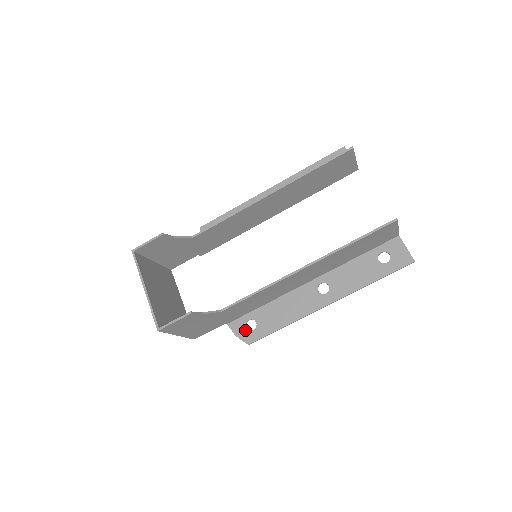
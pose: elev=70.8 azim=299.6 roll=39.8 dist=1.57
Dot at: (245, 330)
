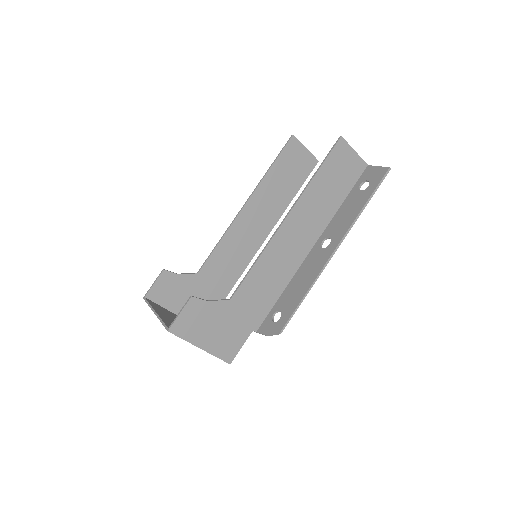
Dot at: (273, 324)
